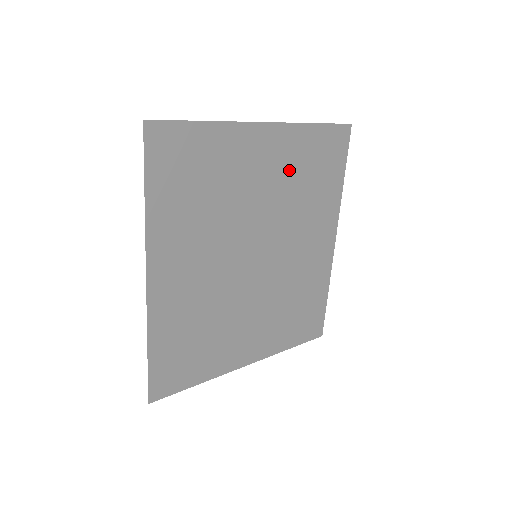
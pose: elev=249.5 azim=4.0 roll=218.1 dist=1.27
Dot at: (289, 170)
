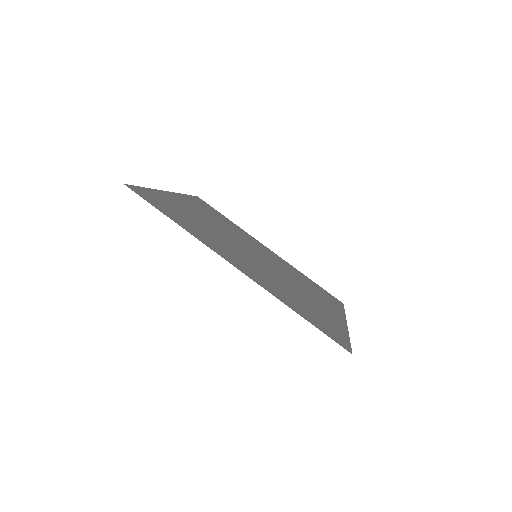
Dot at: (206, 214)
